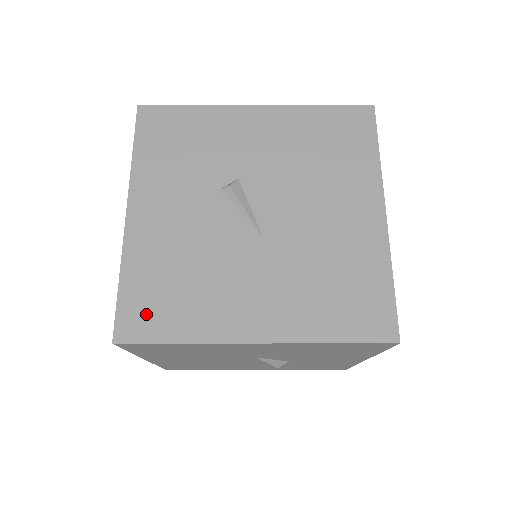
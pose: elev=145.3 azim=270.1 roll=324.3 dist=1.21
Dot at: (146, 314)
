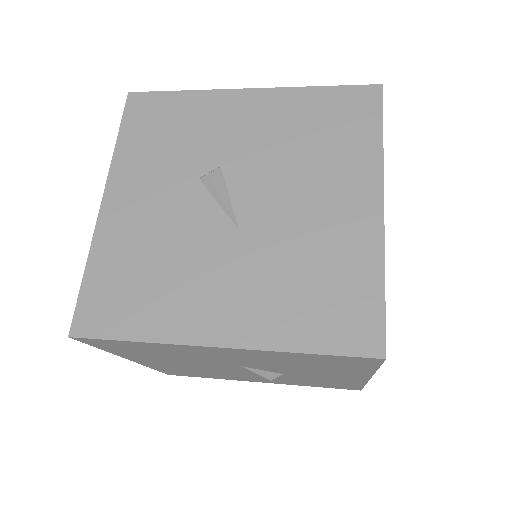
Dot at: (106, 308)
